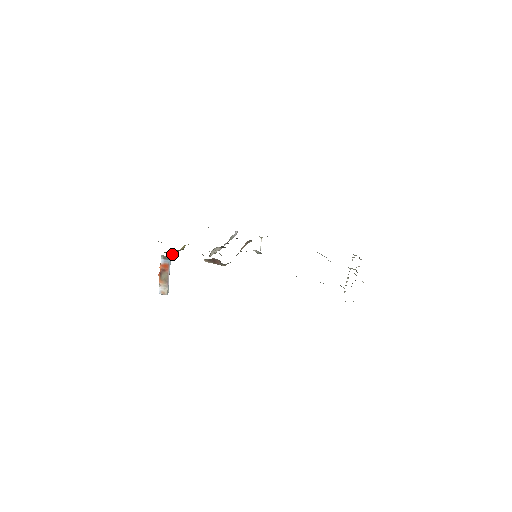
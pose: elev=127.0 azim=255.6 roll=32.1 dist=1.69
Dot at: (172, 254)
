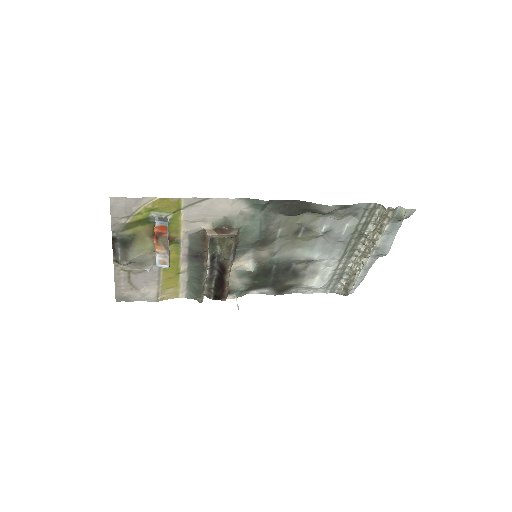
Dot at: occluded
